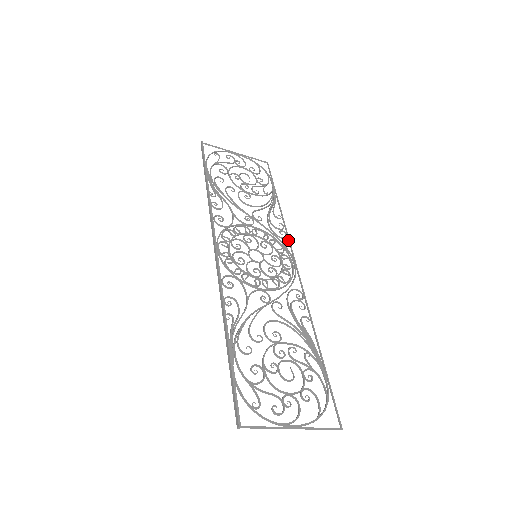
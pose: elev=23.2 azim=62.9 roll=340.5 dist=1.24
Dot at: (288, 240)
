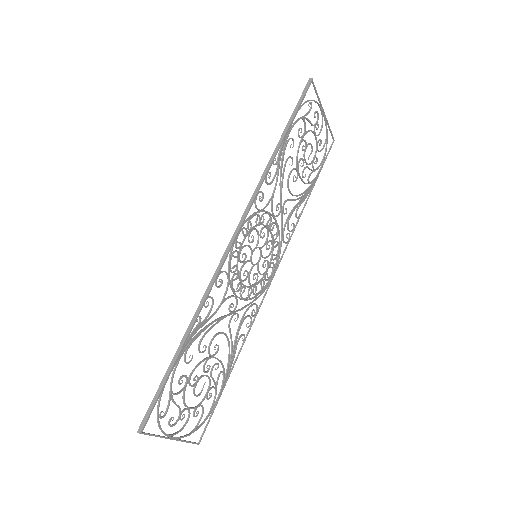
Dot at: (286, 246)
